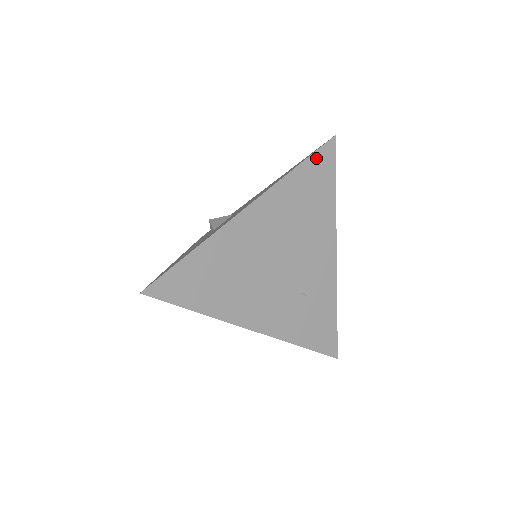
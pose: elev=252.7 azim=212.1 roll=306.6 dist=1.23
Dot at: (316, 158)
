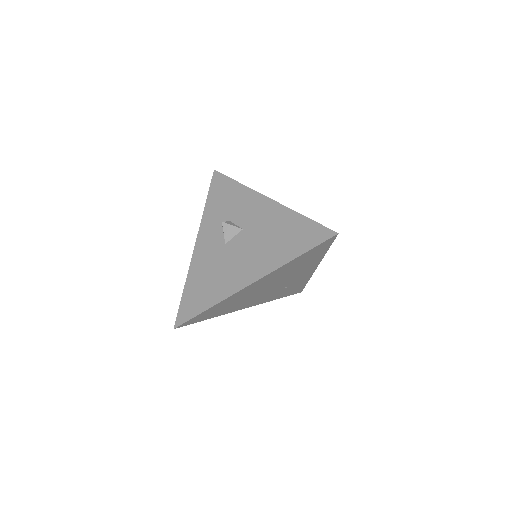
Dot at: (316, 248)
